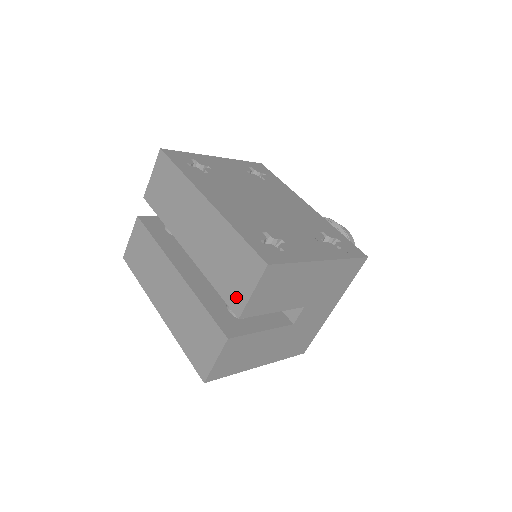
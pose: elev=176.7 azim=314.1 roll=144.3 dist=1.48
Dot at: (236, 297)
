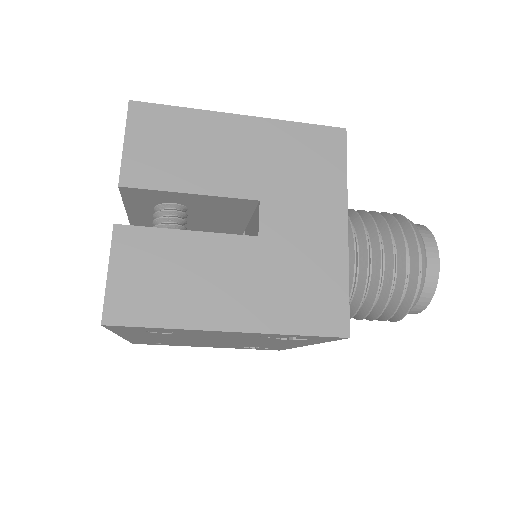
Dot at: occluded
